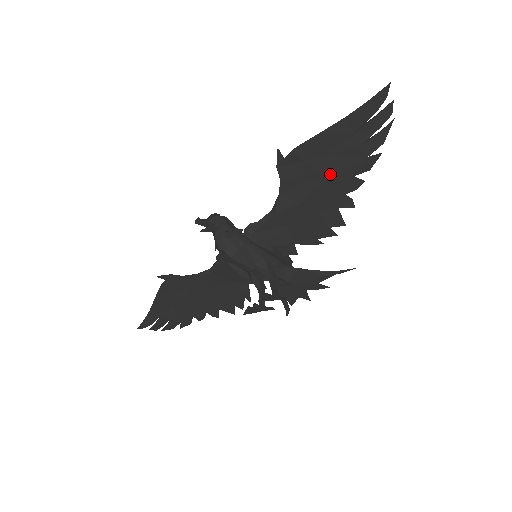
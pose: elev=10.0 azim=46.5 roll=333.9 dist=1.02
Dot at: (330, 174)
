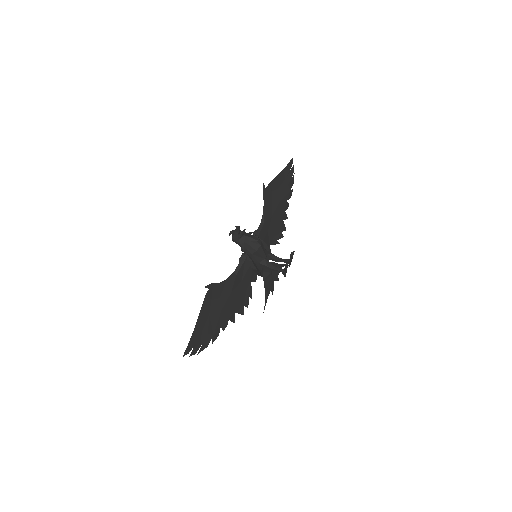
Dot at: (280, 199)
